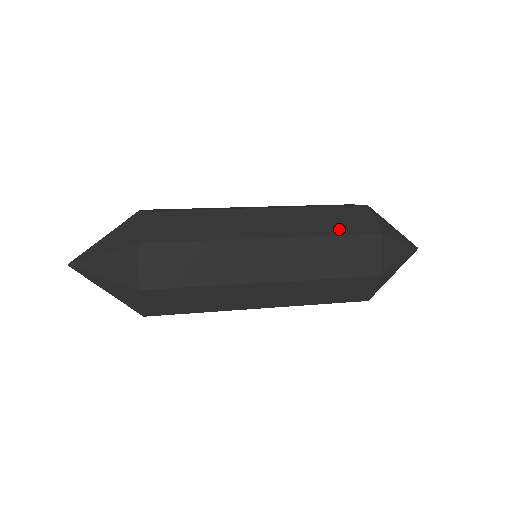
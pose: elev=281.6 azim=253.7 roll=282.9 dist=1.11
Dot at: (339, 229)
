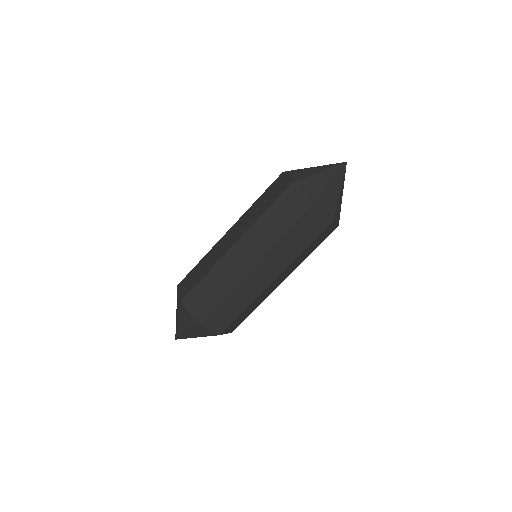
Dot at: (287, 222)
